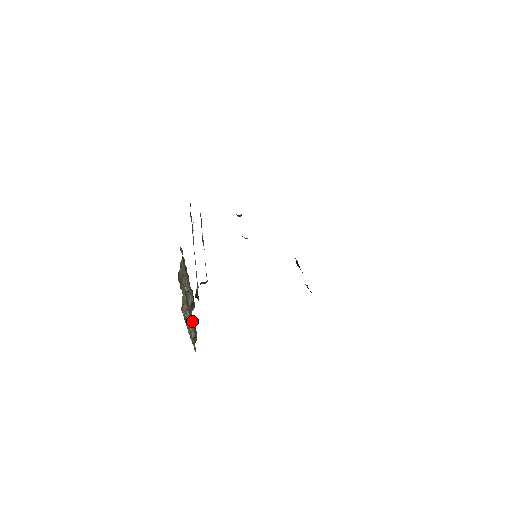
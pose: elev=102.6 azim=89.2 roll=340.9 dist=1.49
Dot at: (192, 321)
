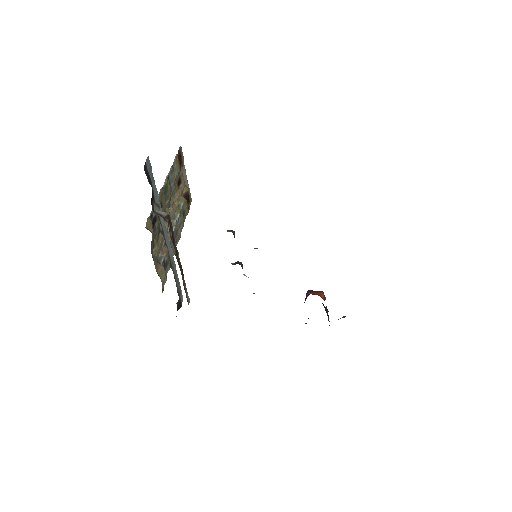
Dot at: (181, 222)
